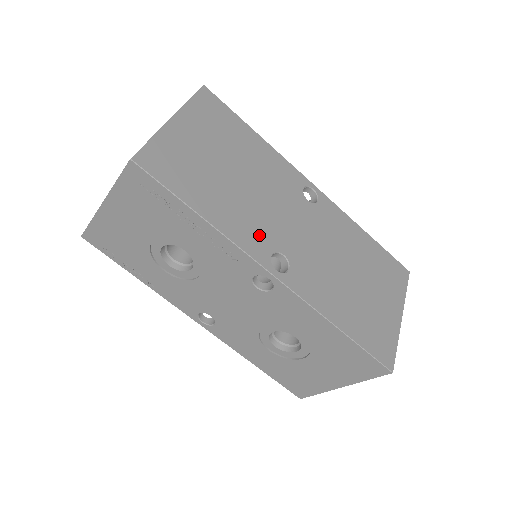
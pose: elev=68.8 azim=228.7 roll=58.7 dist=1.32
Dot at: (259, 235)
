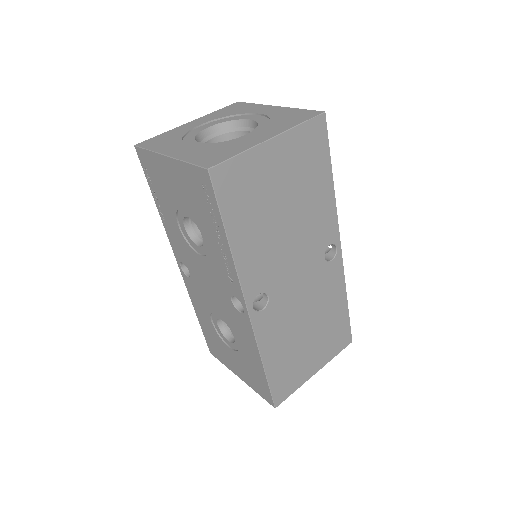
Dot at: (262, 274)
